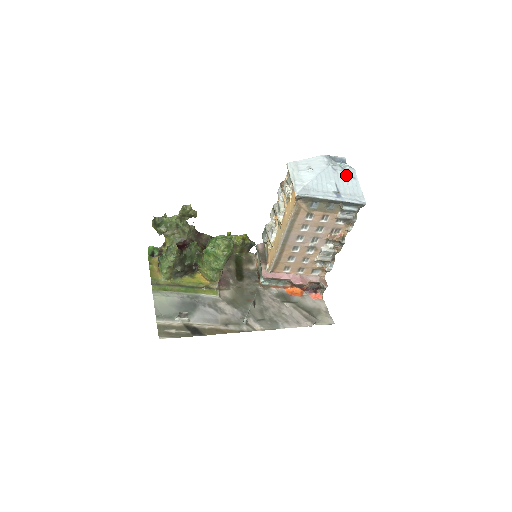
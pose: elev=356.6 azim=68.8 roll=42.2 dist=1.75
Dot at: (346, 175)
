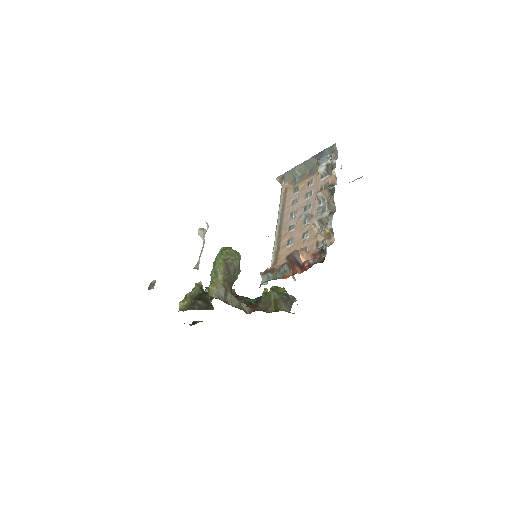
Dot at: occluded
